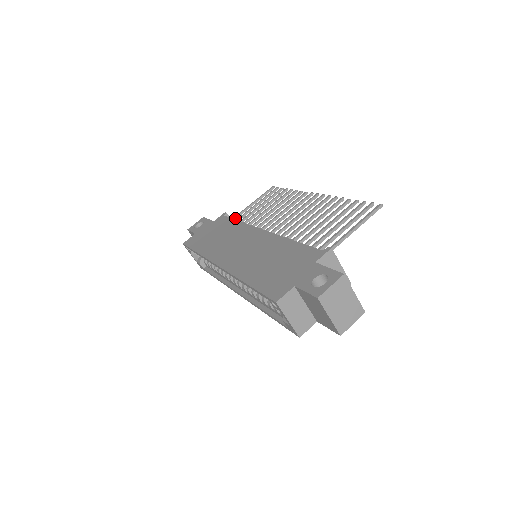
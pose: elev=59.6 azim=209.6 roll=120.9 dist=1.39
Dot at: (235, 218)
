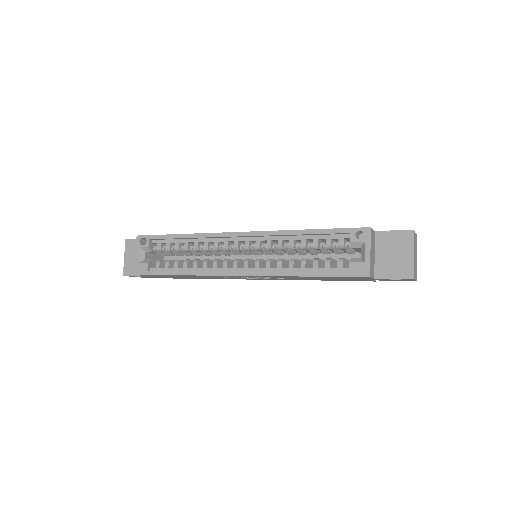
Dot at: occluded
